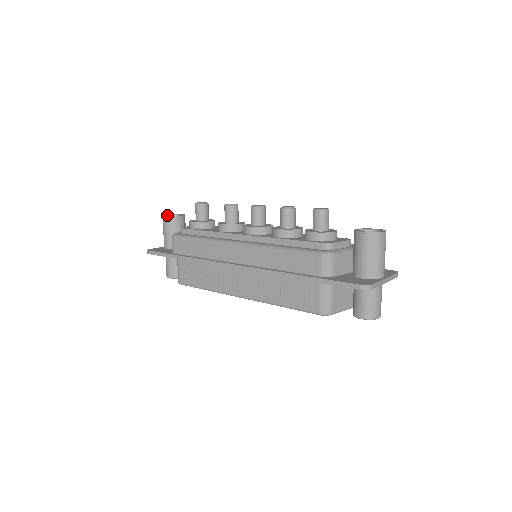
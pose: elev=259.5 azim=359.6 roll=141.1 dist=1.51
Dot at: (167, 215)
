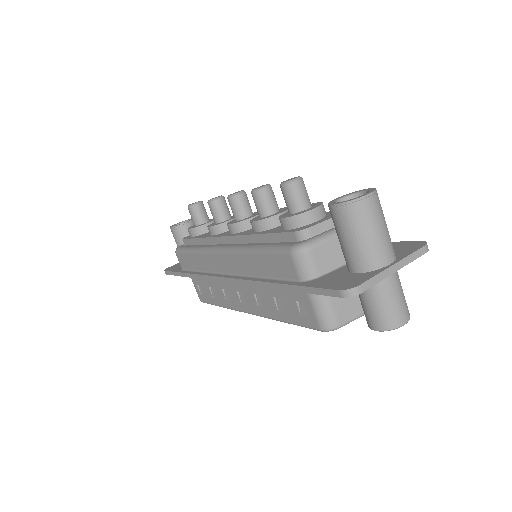
Dot at: (176, 224)
